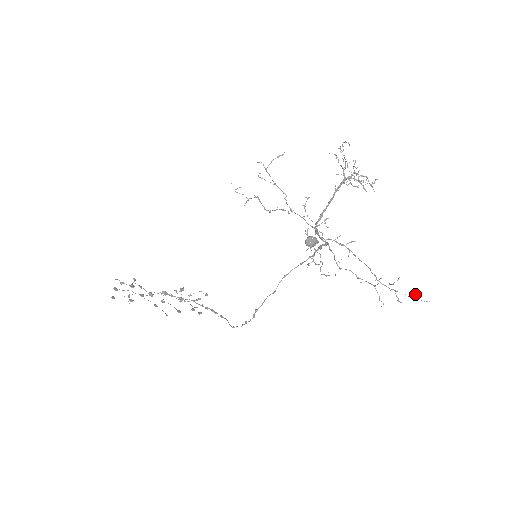
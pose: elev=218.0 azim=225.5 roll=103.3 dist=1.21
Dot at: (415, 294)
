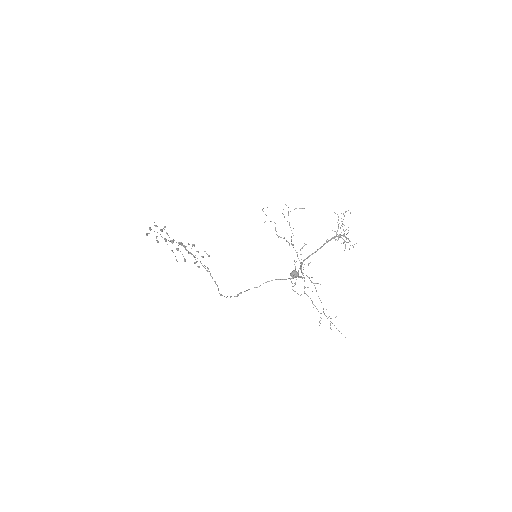
Dot at: occluded
